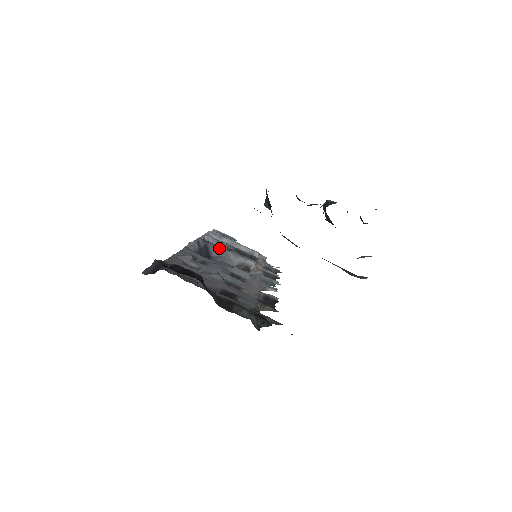
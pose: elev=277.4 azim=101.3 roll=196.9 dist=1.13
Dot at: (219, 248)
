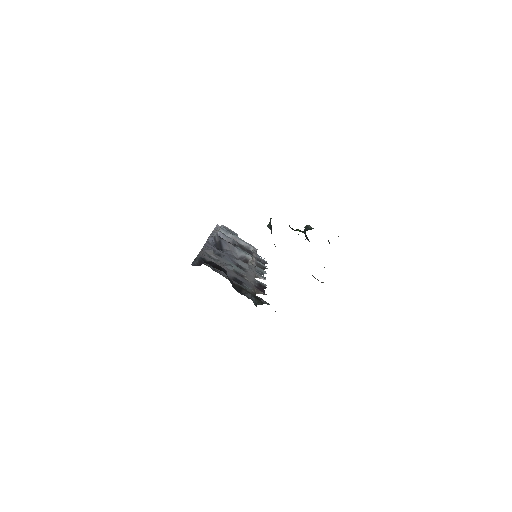
Dot at: (229, 244)
